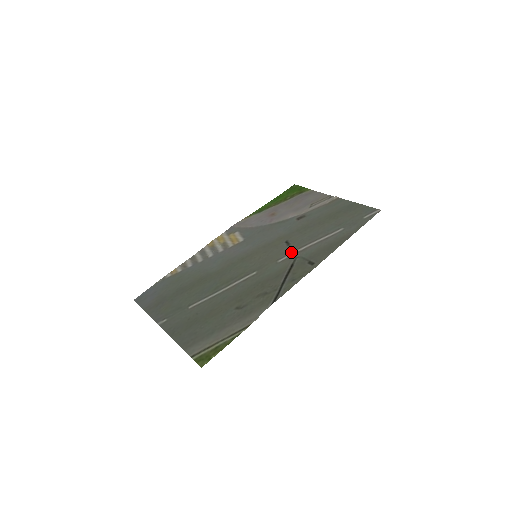
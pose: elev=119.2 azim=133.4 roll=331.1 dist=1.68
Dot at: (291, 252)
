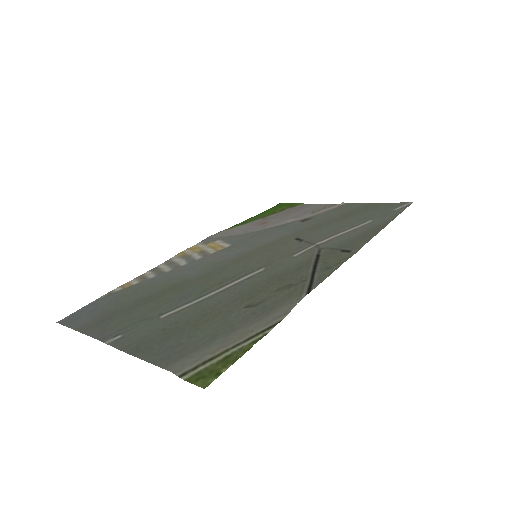
Dot at: (309, 245)
